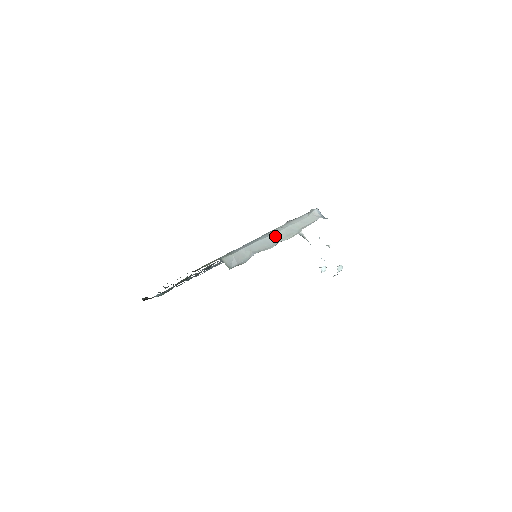
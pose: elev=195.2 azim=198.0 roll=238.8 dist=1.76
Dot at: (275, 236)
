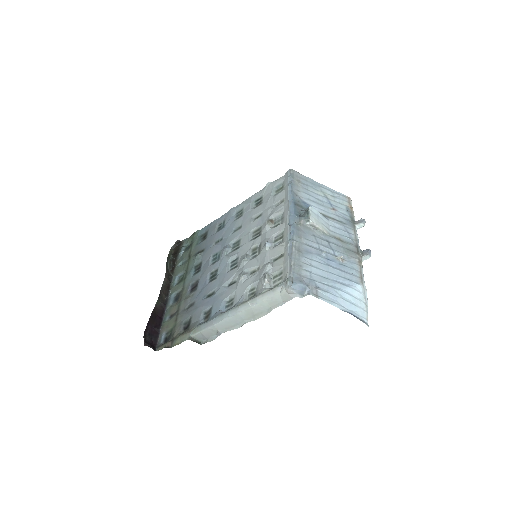
Dot at: (242, 315)
